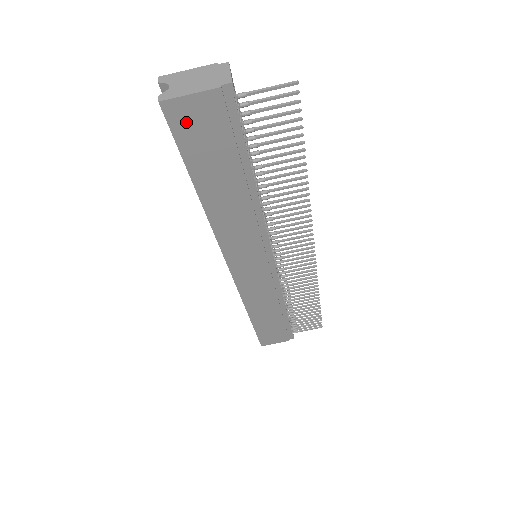
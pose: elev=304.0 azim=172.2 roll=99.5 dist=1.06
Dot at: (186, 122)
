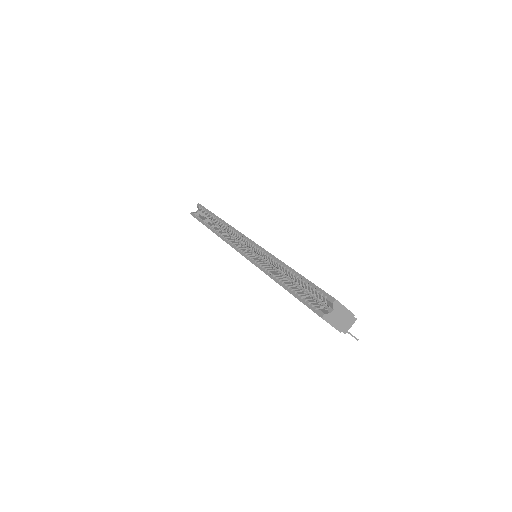
Dot at: occluded
